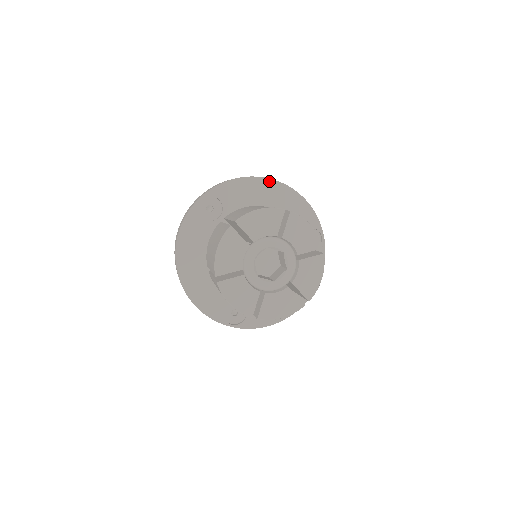
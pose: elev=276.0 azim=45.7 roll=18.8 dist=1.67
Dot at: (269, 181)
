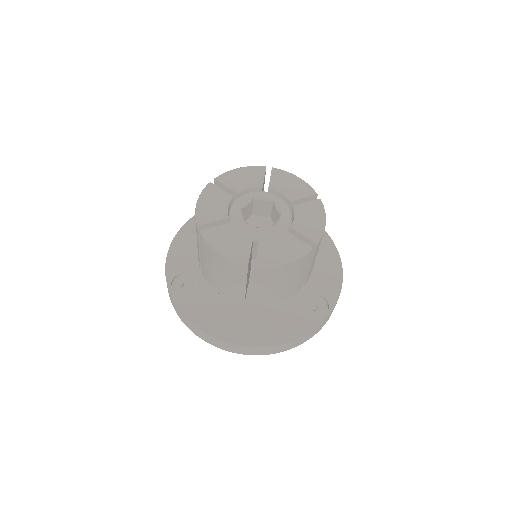
Dot at: (327, 237)
